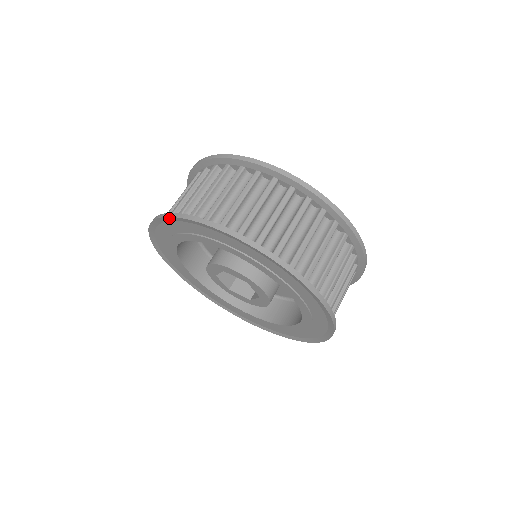
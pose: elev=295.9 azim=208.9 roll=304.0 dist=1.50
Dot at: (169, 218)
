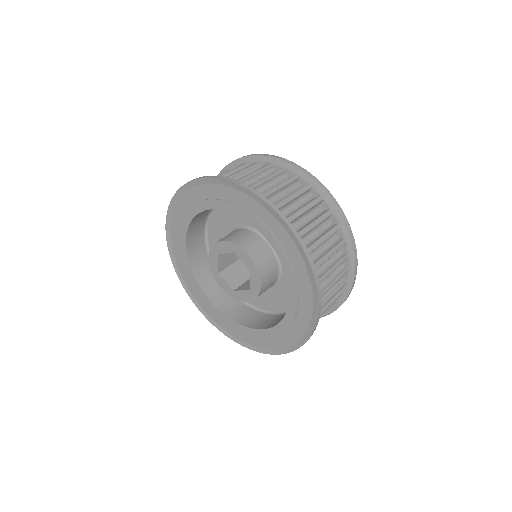
Dot at: (170, 209)
